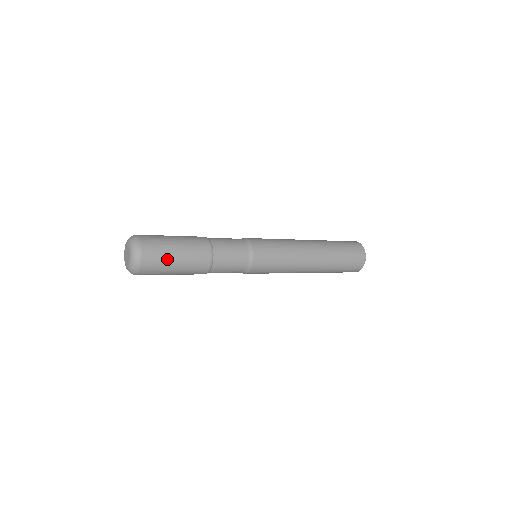
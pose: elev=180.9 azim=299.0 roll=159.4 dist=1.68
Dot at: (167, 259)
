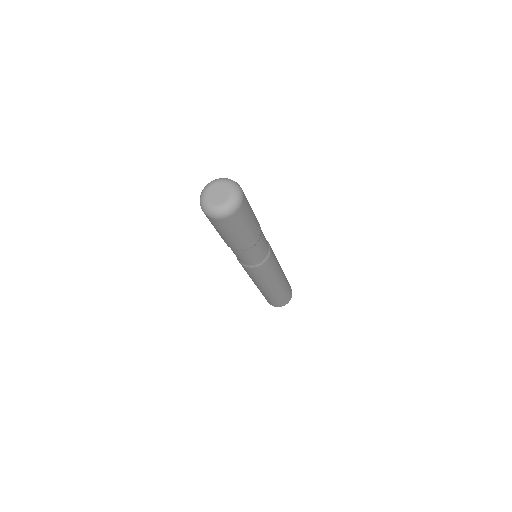
Dot at: (248, 218)
